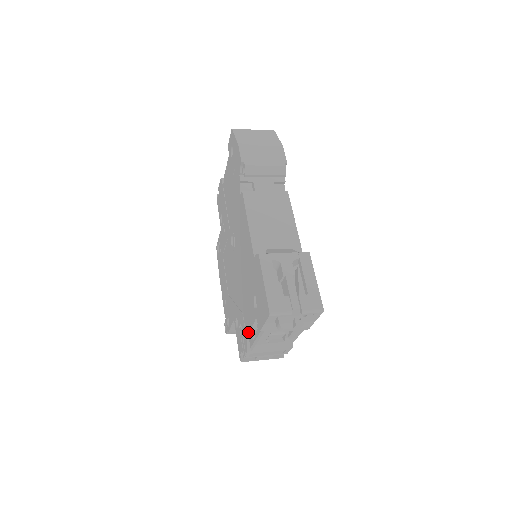
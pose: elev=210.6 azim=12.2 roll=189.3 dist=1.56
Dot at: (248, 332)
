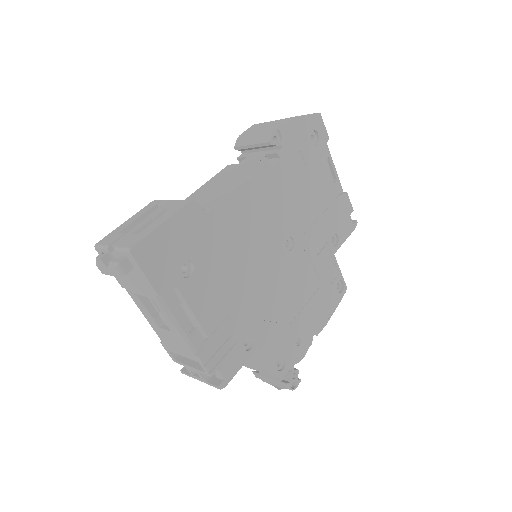
Dot at: occluded
